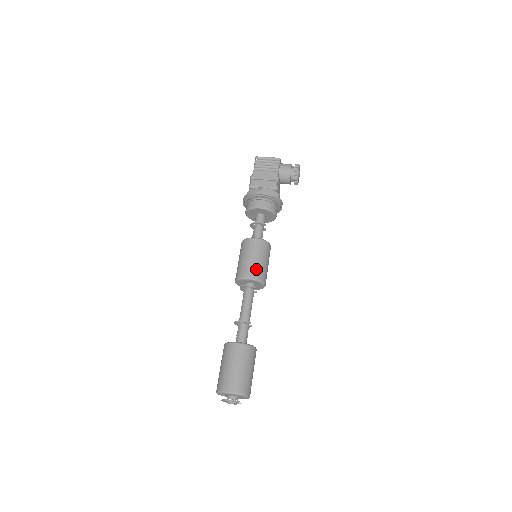
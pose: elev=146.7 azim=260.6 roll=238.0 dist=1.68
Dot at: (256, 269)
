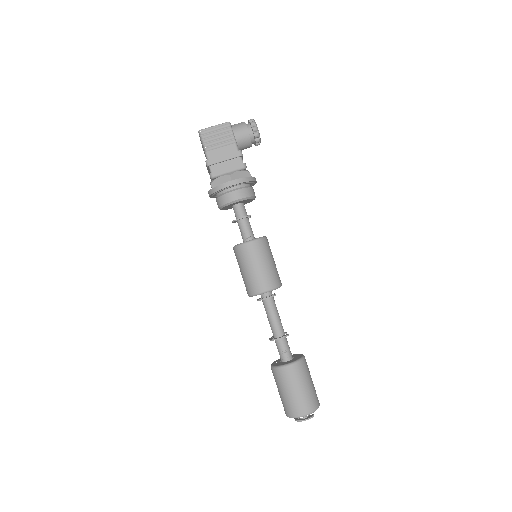
Dot at: (269, 277)
